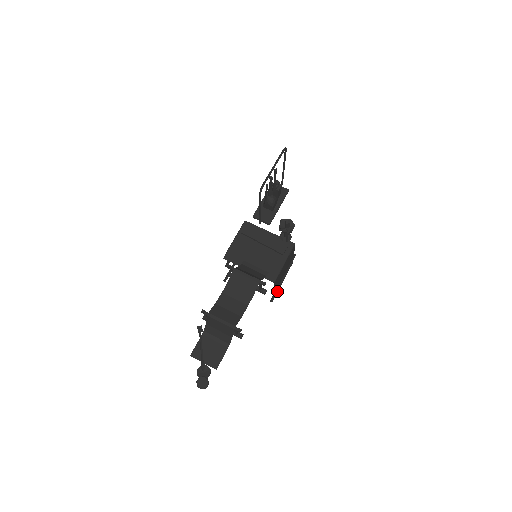
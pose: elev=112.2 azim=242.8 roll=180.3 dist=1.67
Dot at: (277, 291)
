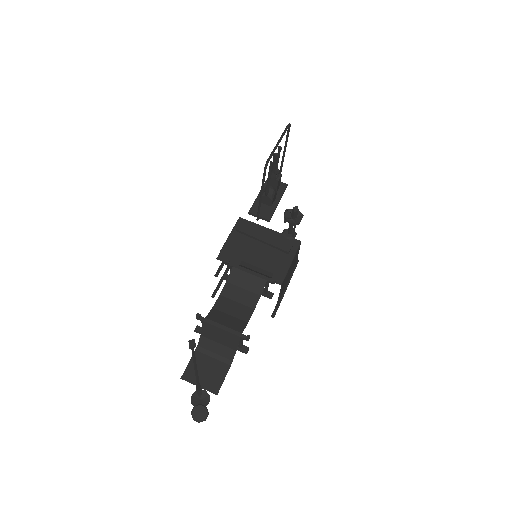
Dot at: (279, 304)
